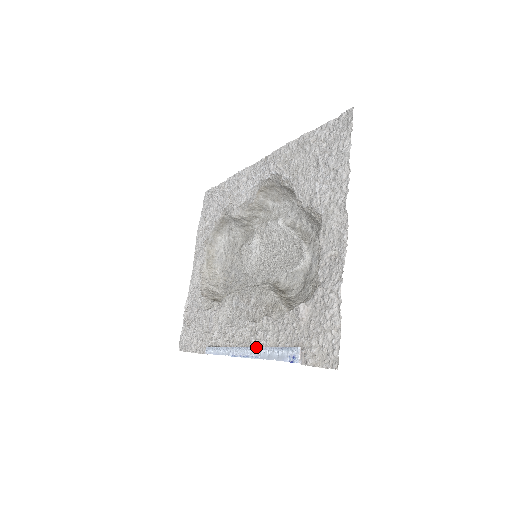
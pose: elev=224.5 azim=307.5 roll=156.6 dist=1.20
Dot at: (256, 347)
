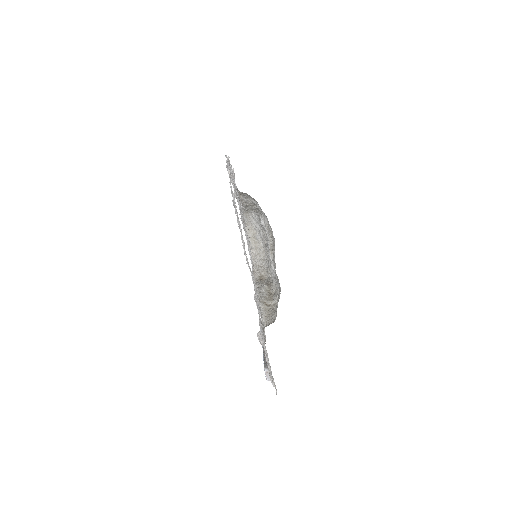
Dot at: (262, 347)
